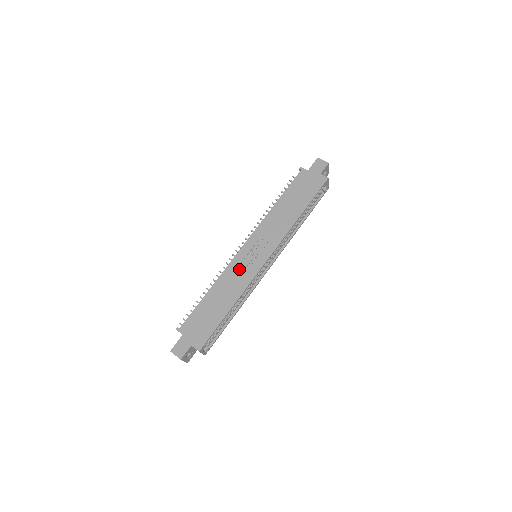
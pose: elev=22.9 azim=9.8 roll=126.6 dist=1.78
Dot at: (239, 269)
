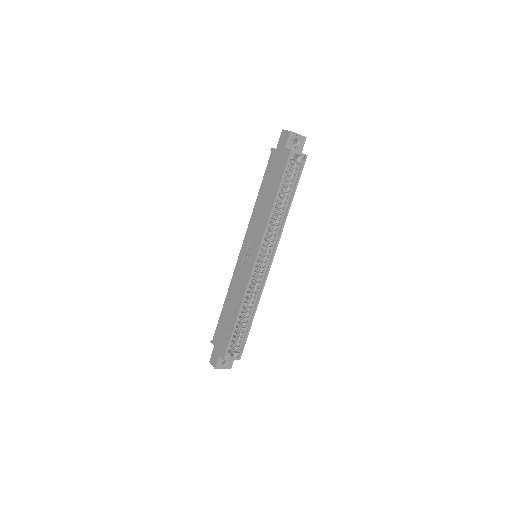
Dot at: (239, 275)
